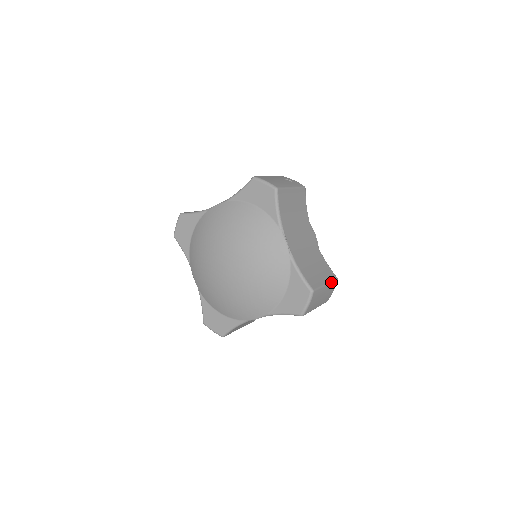
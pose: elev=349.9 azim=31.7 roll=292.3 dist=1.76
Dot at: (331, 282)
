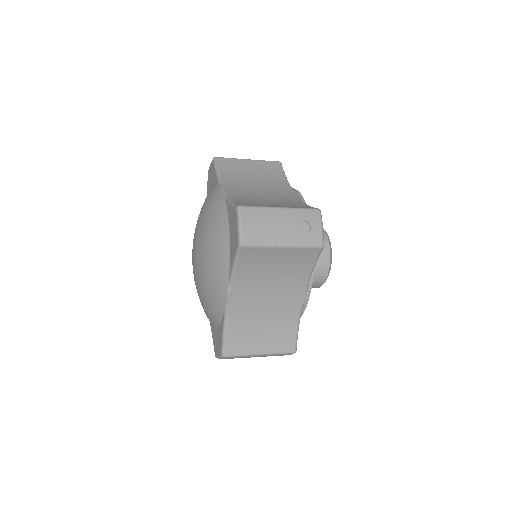
Dot at: (275, 354)
